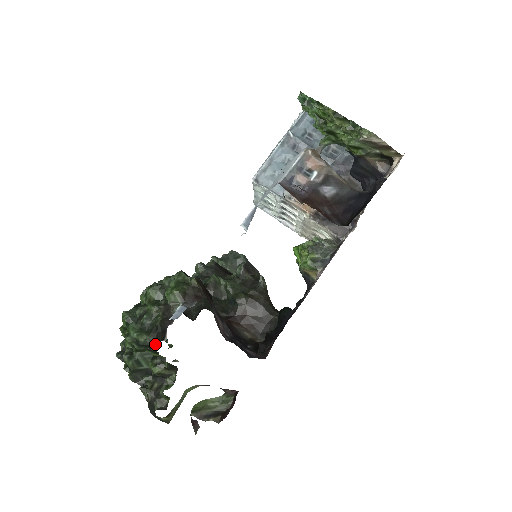
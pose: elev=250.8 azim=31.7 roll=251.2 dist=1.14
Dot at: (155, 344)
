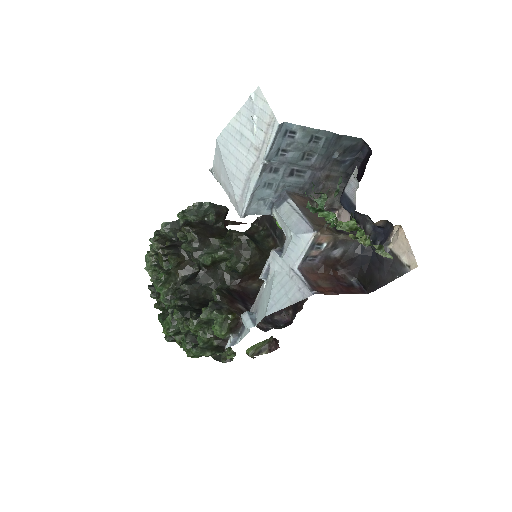
Dot at: (218, 353)
